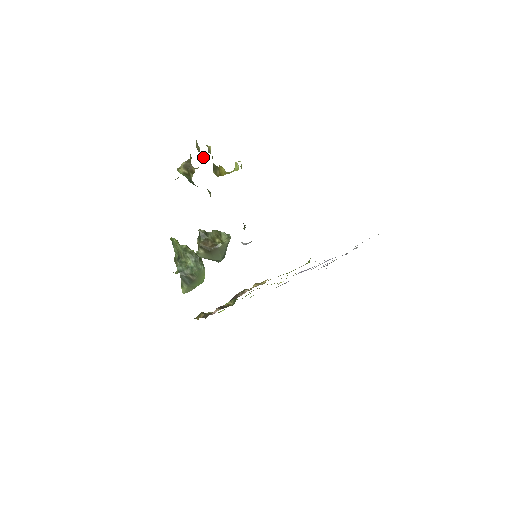
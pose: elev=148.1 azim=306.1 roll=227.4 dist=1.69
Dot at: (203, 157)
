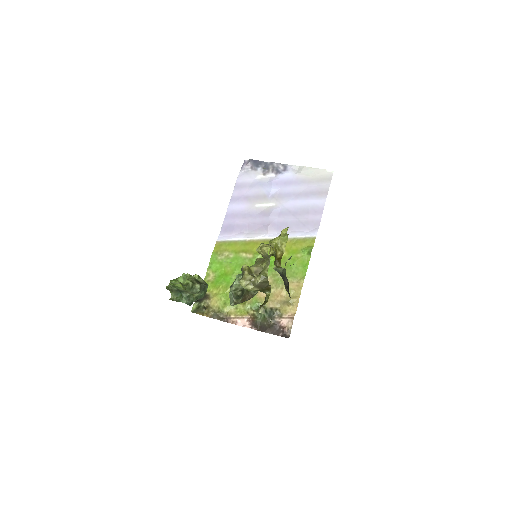
Dot at: occluded
